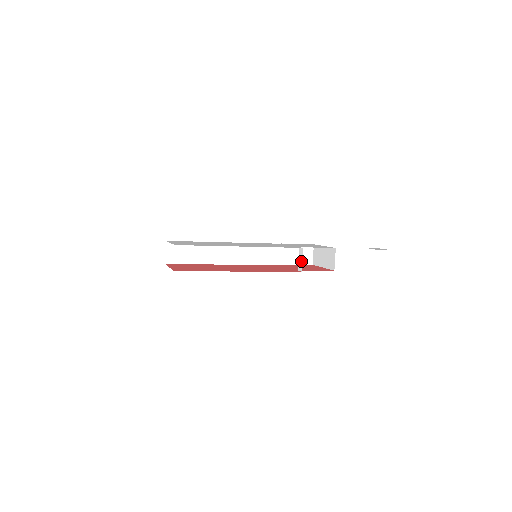
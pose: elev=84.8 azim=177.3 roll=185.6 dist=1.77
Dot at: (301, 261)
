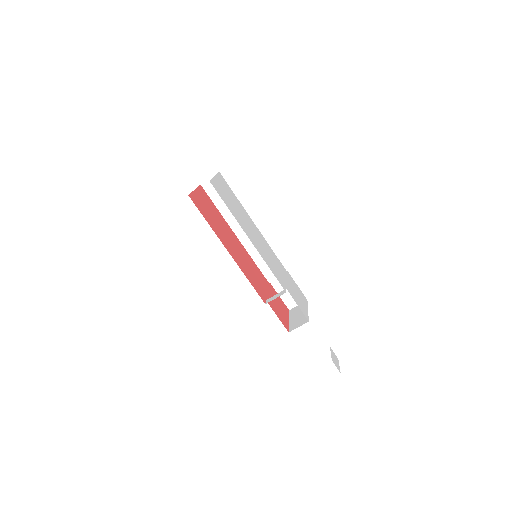
Dot at: (274, 298)
